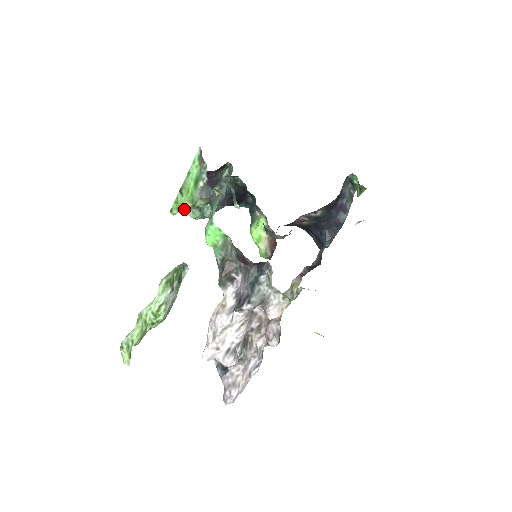
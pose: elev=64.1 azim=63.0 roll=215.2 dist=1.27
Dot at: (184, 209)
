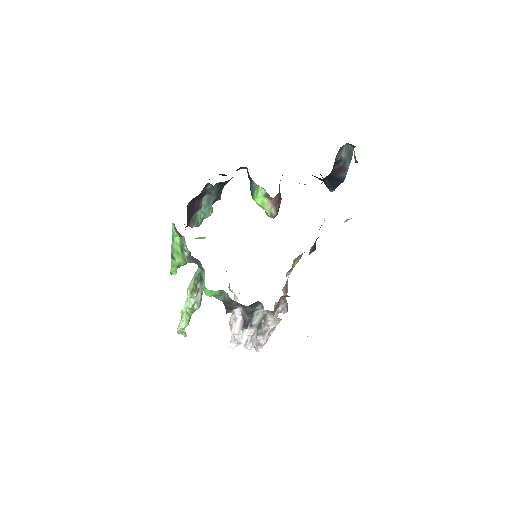
Dot at: (181, 265)
